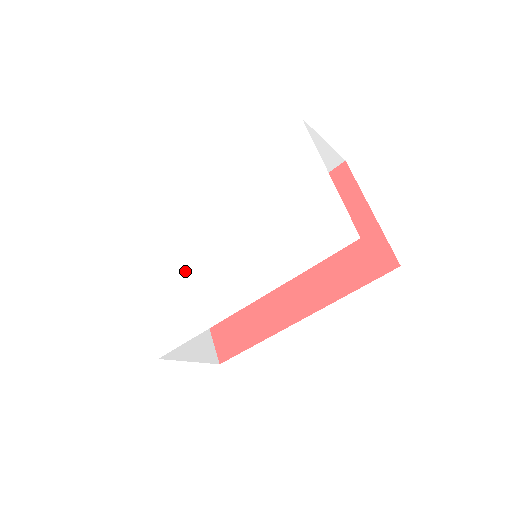
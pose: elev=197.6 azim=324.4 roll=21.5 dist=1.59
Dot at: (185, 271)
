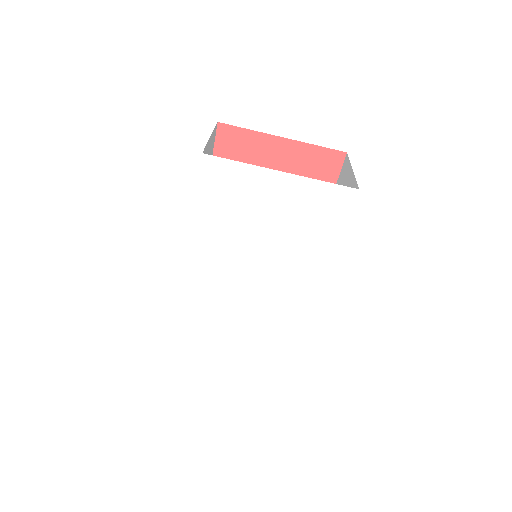
Dot at: (240, 324)
